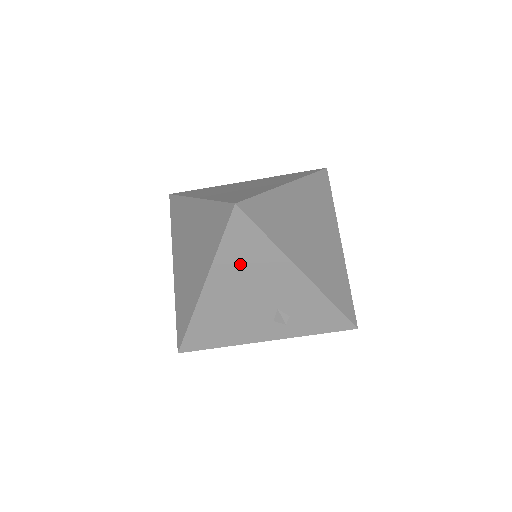
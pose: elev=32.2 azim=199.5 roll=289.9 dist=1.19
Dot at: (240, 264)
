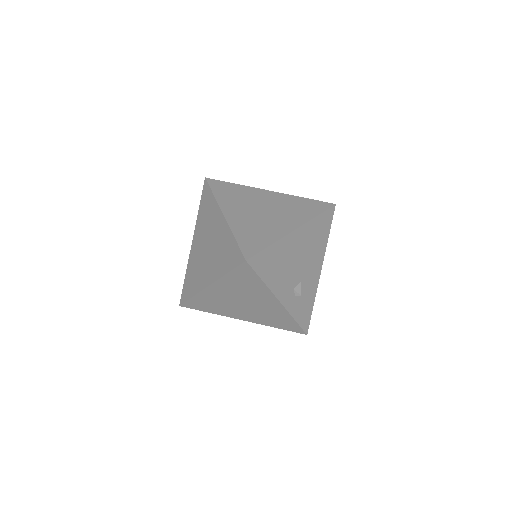
Dot at: (314, 235)
